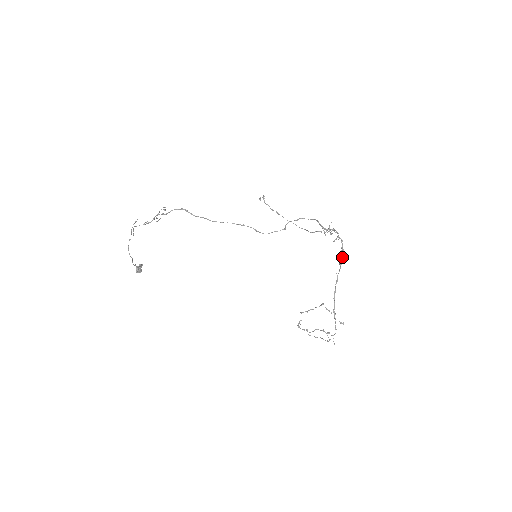
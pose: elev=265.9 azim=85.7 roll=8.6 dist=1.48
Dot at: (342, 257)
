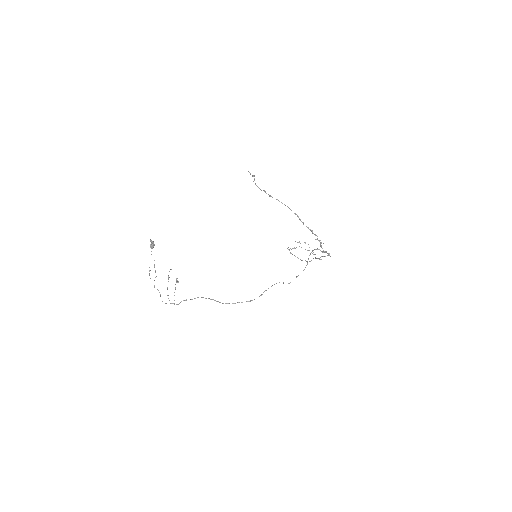
Dot at: occluded
